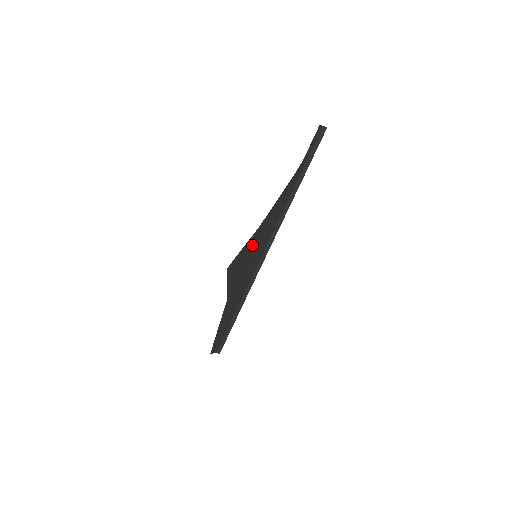
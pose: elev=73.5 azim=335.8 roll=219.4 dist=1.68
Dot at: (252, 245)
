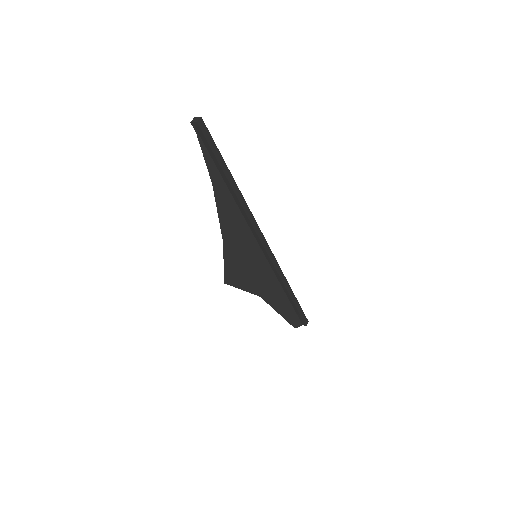
Dot at: (235, 255)
